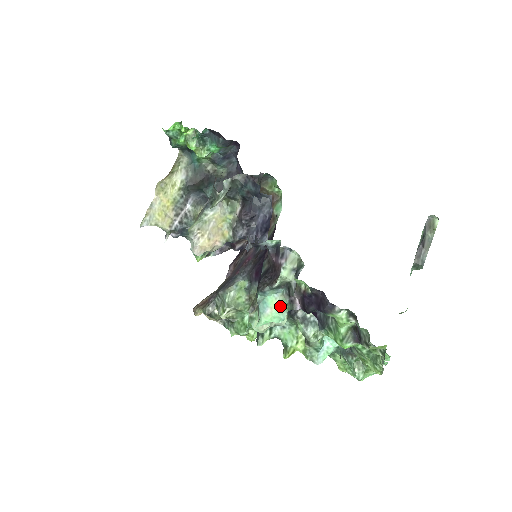
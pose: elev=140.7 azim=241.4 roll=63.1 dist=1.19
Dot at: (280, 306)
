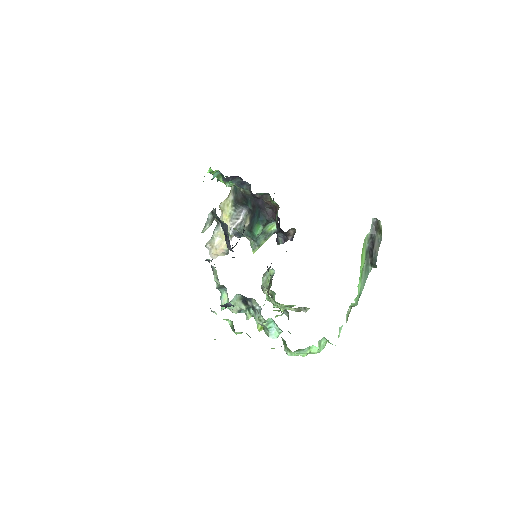
Dot at: (228, 299)
